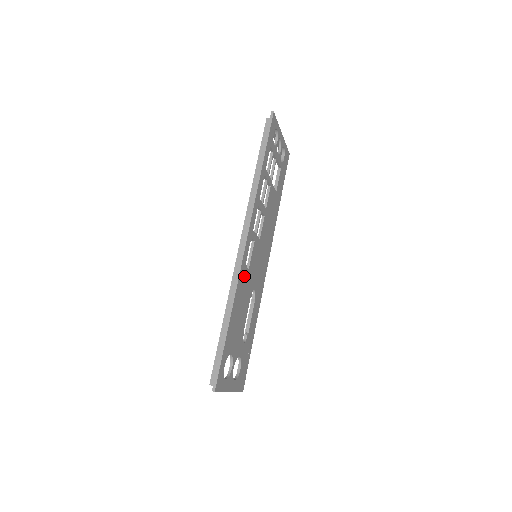
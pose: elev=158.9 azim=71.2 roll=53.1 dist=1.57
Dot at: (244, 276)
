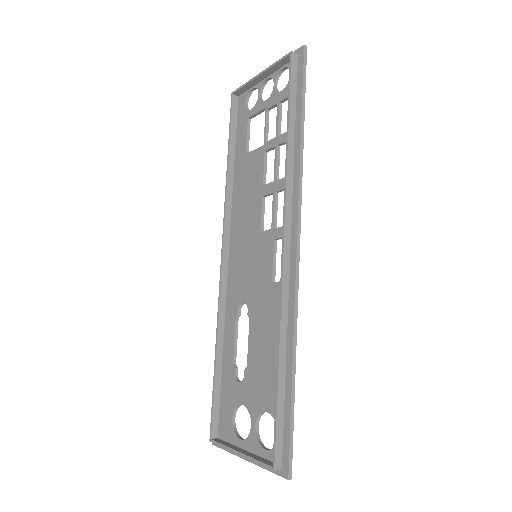
Dot at: occluded
